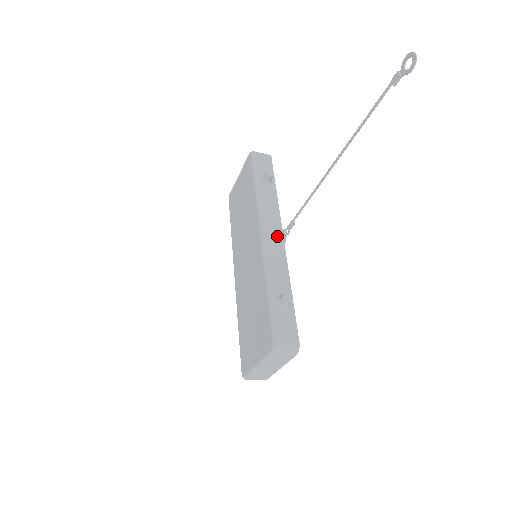
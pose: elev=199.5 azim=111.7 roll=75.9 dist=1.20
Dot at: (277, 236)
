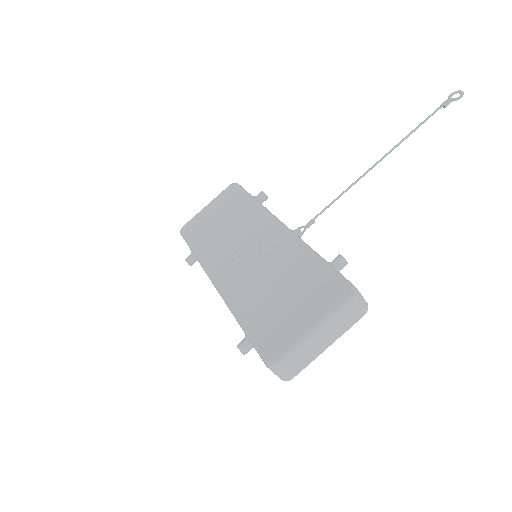
Dot at: occluded
